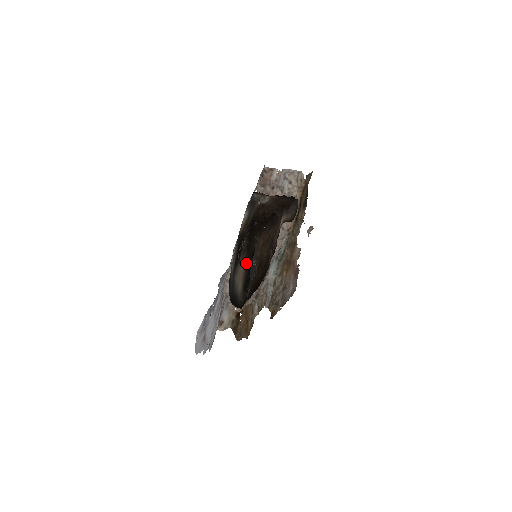
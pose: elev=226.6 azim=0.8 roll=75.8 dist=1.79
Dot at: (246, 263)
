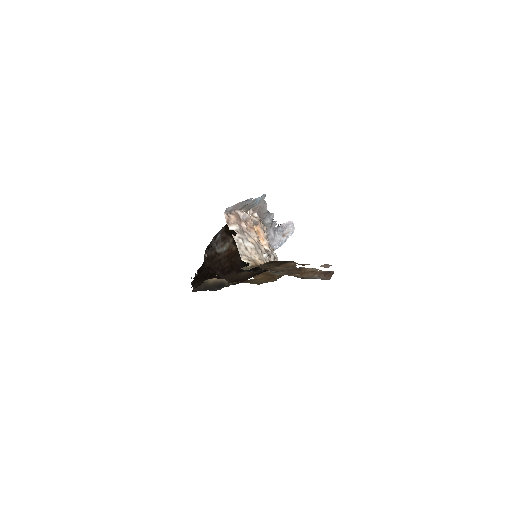
Dot at: (208, 282)
